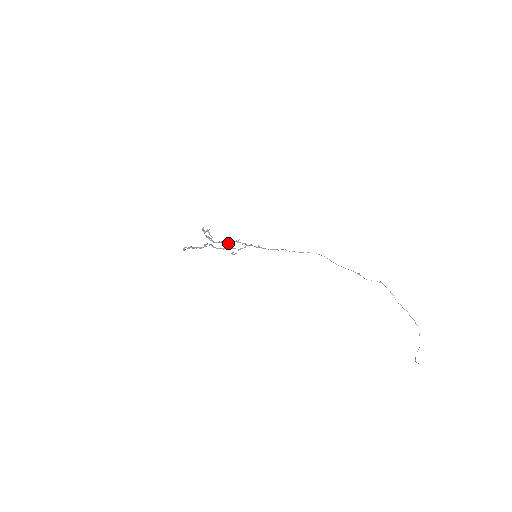
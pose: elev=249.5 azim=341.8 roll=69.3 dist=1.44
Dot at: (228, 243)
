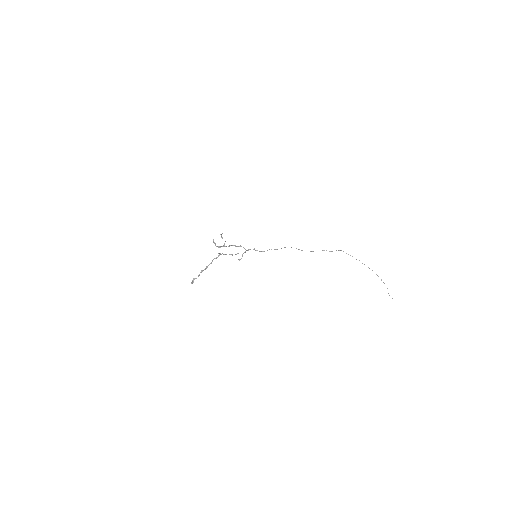
Dot at: (236, 246)
